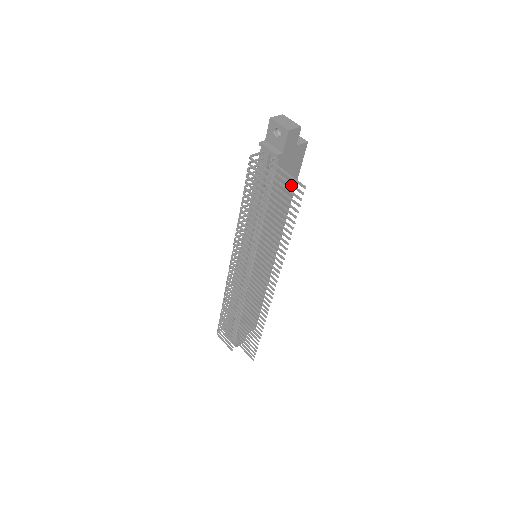
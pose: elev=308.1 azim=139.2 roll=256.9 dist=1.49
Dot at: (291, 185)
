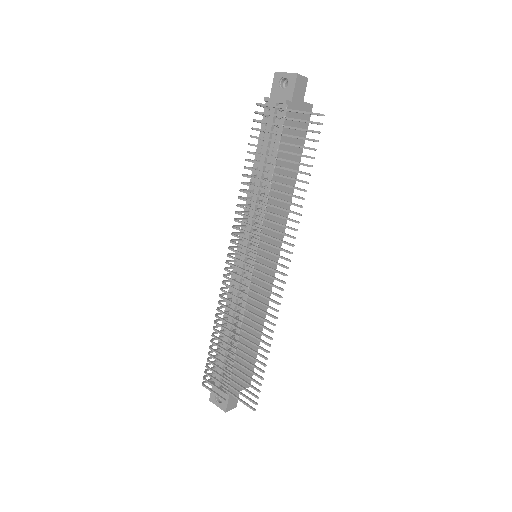
Dot at: (306, 121)
